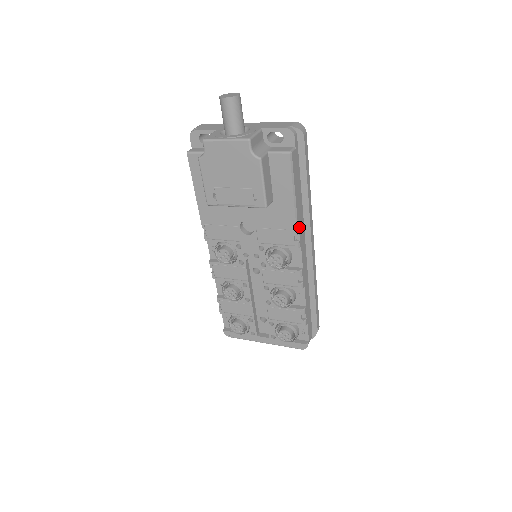
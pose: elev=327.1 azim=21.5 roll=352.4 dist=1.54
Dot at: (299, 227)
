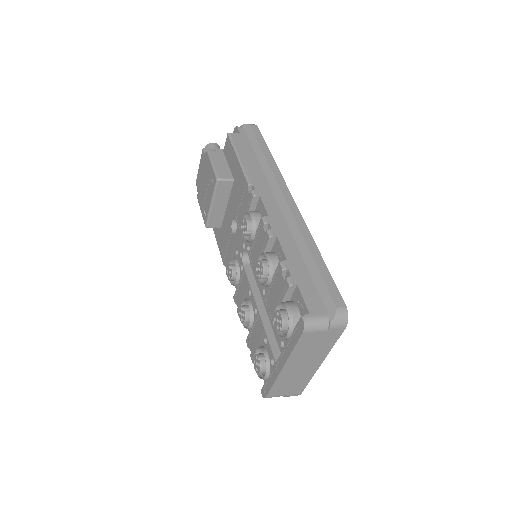
Dot at: (253, 181)
